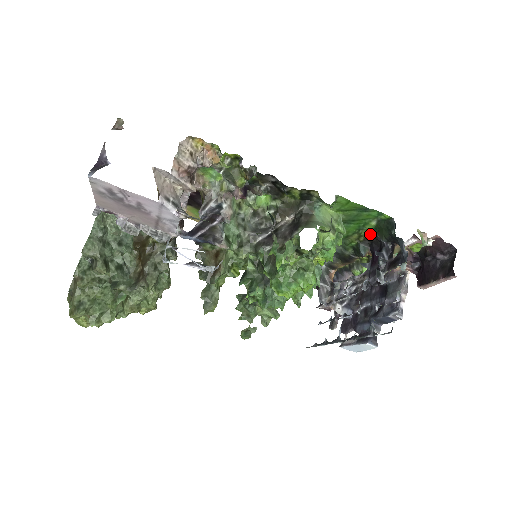
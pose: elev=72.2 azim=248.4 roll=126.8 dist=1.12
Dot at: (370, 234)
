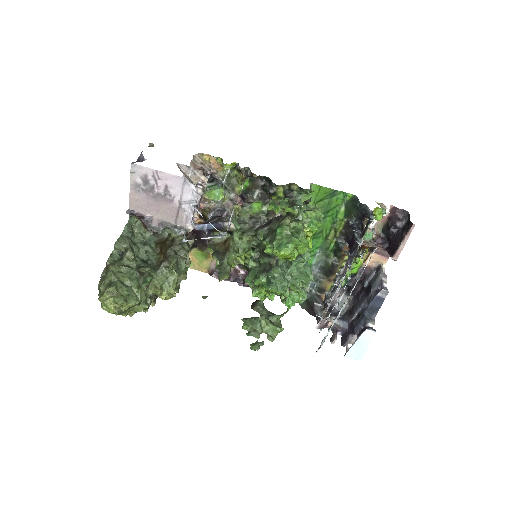
Dot at: (343, 224)
